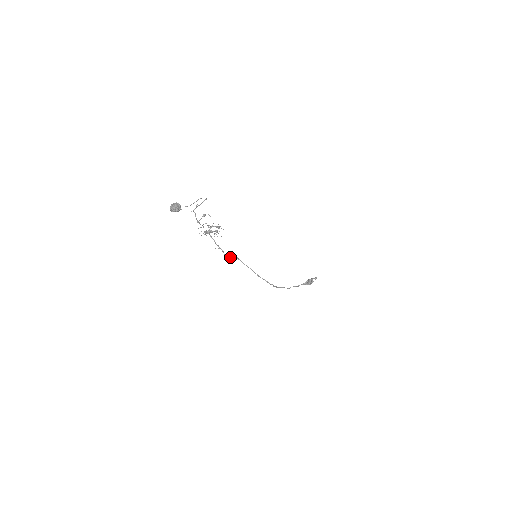
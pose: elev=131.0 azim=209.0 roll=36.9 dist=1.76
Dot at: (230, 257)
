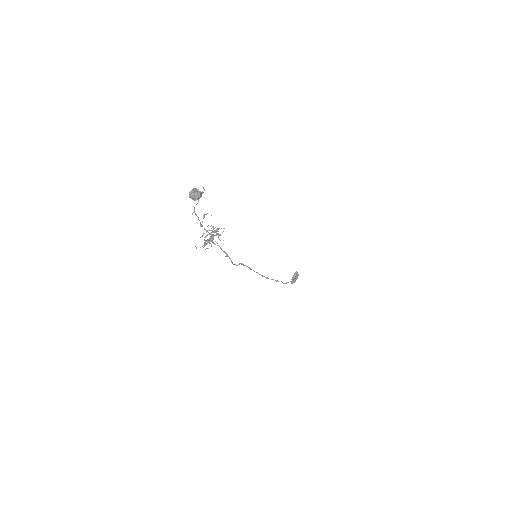
Dot at: (236, 265)
